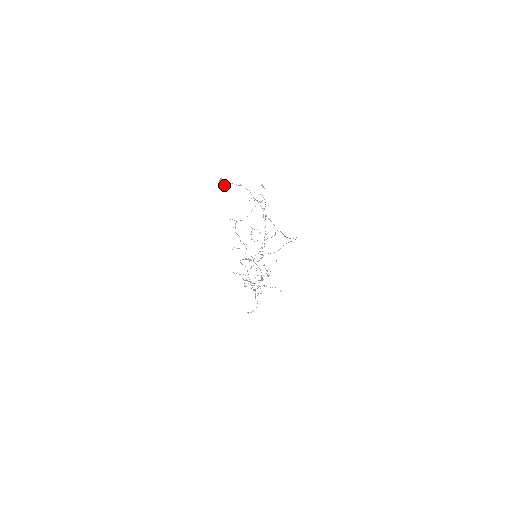
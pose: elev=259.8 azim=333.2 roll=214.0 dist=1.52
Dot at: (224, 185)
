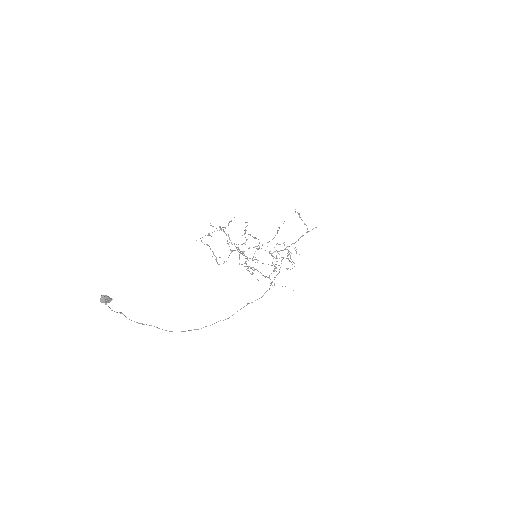
Dot at: (109, 301)
